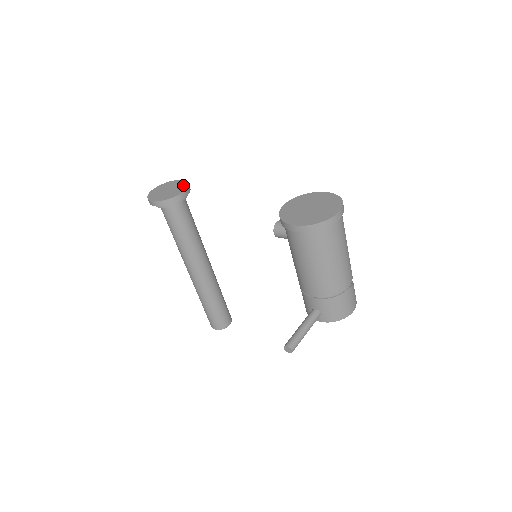
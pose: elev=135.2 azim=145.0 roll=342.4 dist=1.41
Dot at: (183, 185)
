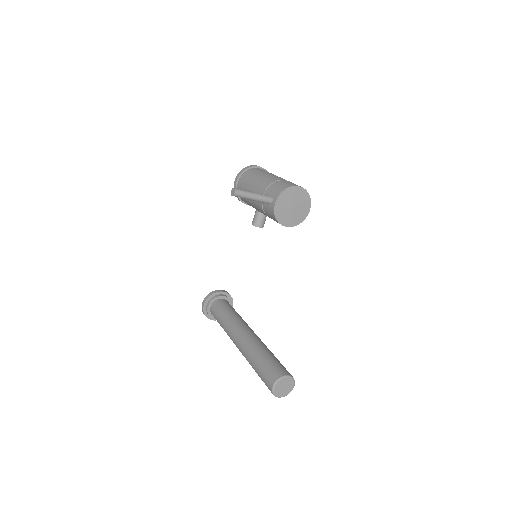
Dot at: occluded
